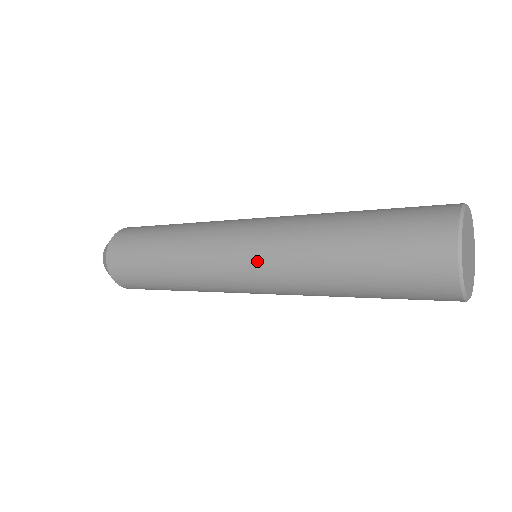
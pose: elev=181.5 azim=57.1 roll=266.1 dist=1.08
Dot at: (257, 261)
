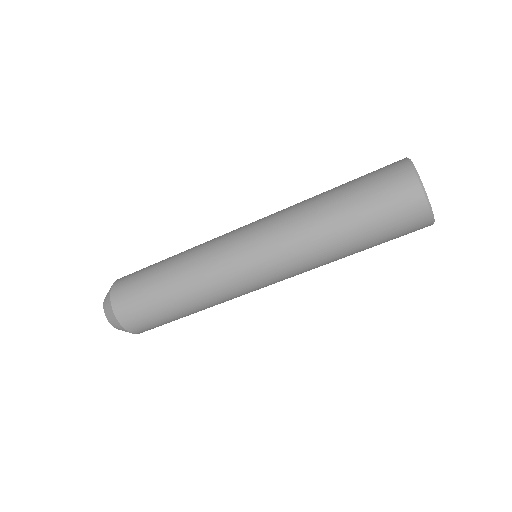
Dot at: (269, 255)
